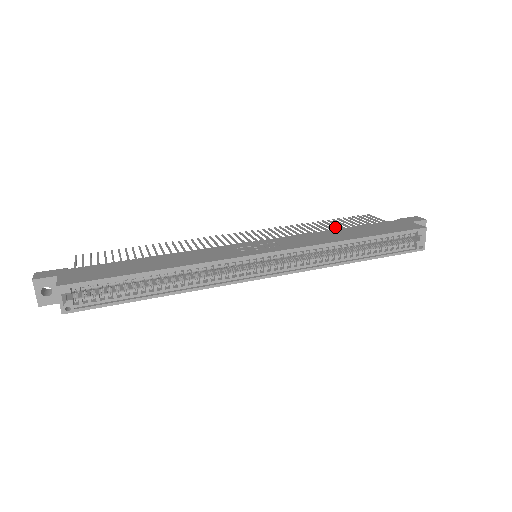
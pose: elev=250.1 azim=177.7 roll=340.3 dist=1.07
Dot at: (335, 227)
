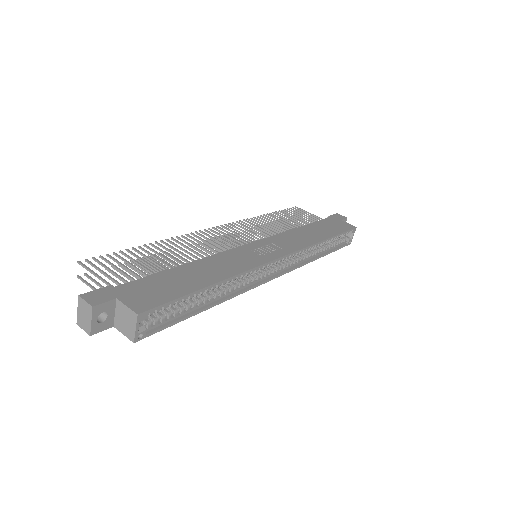
Dot at: (289, 222)
